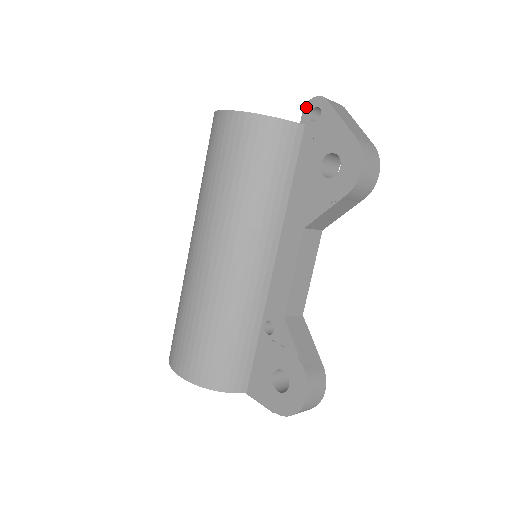
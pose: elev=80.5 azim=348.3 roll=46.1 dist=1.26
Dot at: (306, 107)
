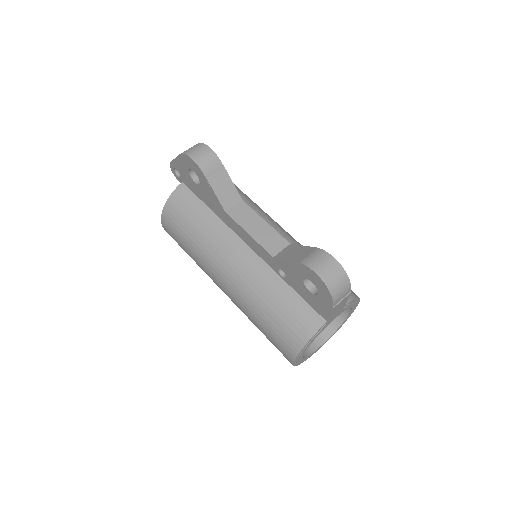
Dot at: occluded
